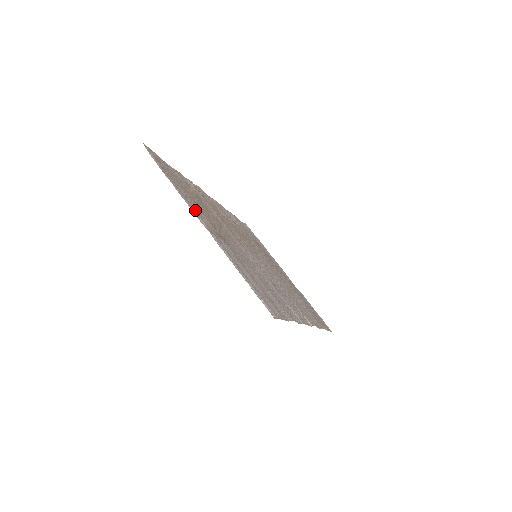
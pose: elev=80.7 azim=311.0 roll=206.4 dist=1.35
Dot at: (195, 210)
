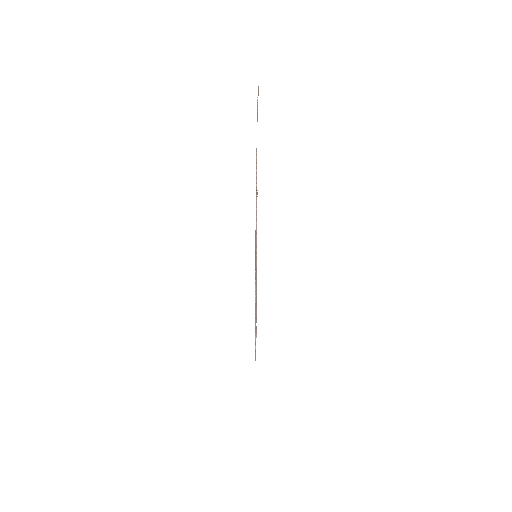
Dot at: occluded
